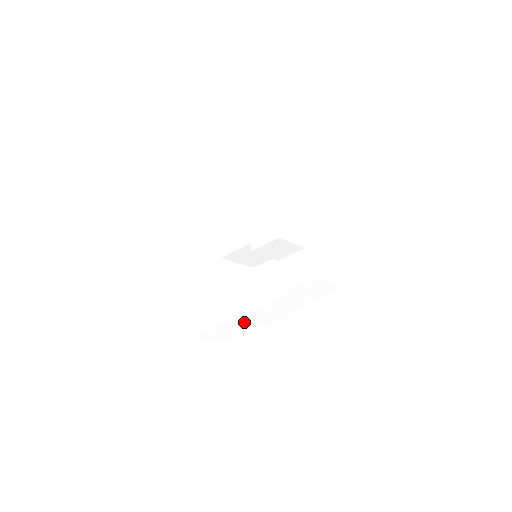
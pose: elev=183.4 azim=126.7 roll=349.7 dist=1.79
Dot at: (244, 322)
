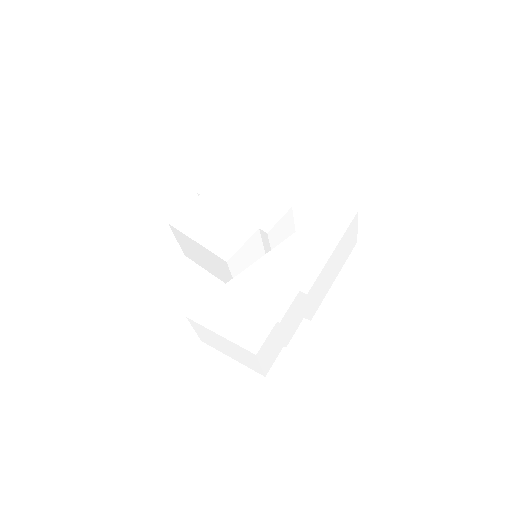
Dot at: (294, 315)
